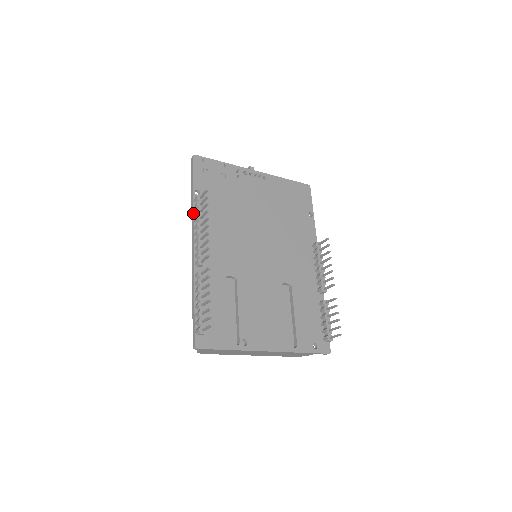
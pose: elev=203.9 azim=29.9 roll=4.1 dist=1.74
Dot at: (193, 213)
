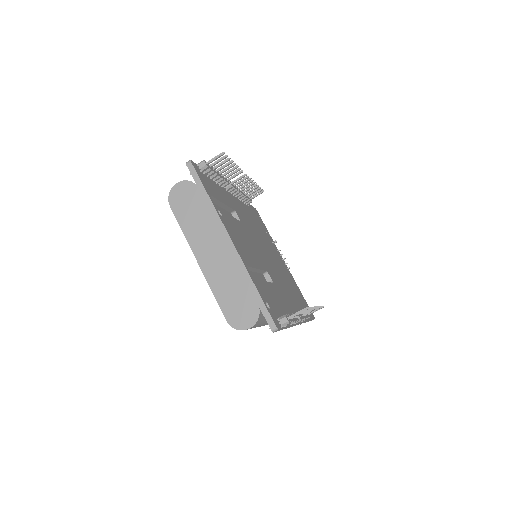
Dot at: occluded
